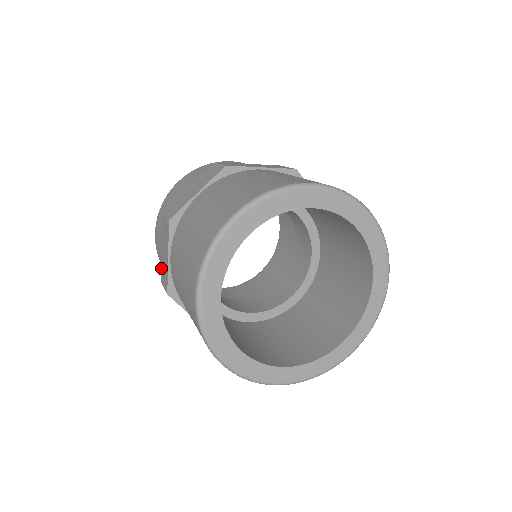
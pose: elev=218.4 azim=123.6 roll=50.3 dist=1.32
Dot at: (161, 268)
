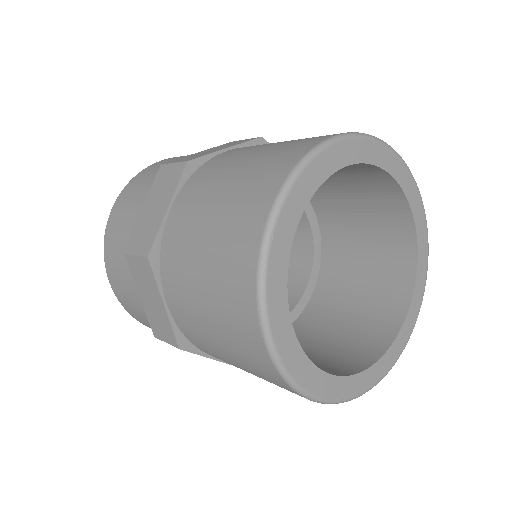
Dot at: (149, 321)
